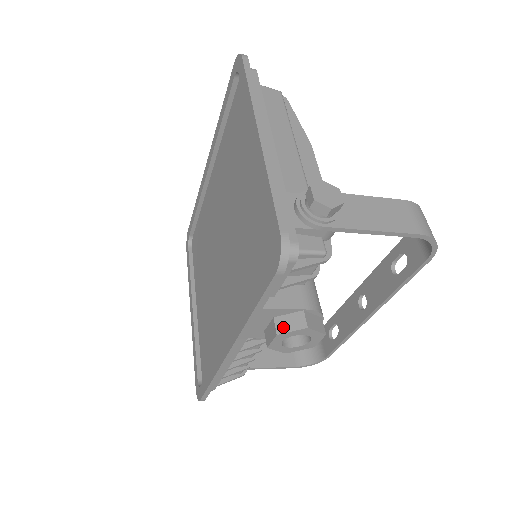
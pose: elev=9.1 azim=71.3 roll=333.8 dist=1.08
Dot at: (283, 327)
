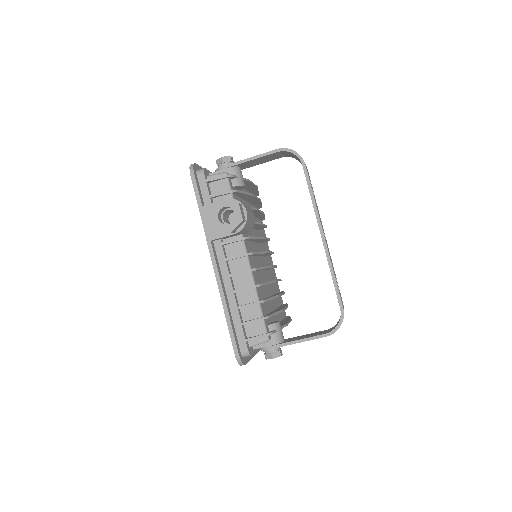
Dot at: (214, 208)
